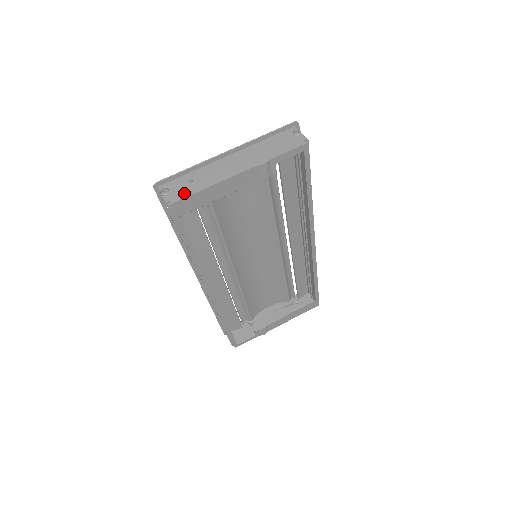
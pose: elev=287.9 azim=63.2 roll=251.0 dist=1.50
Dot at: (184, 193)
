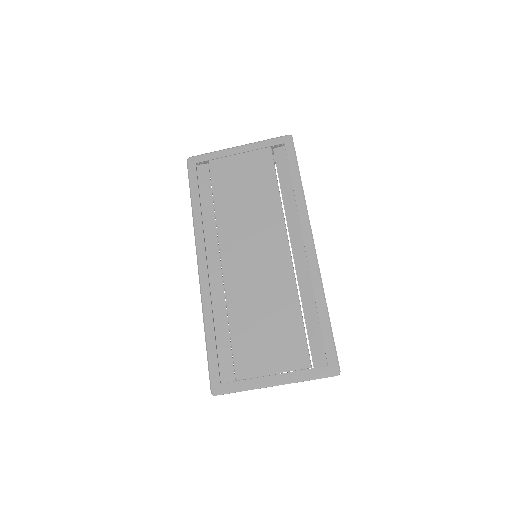
Dot at: occluded
